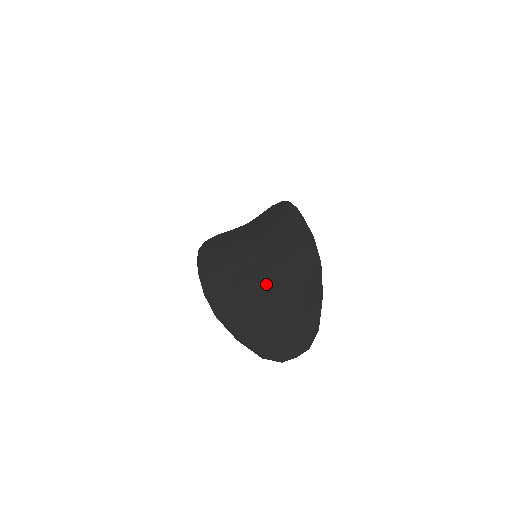
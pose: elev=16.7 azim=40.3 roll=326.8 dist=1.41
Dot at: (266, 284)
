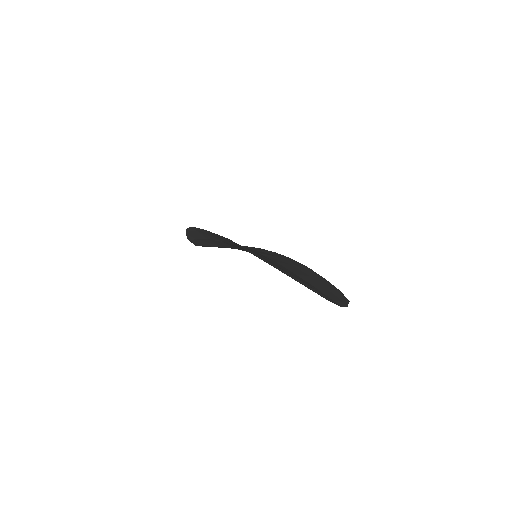
Dot at: (287, 269)
